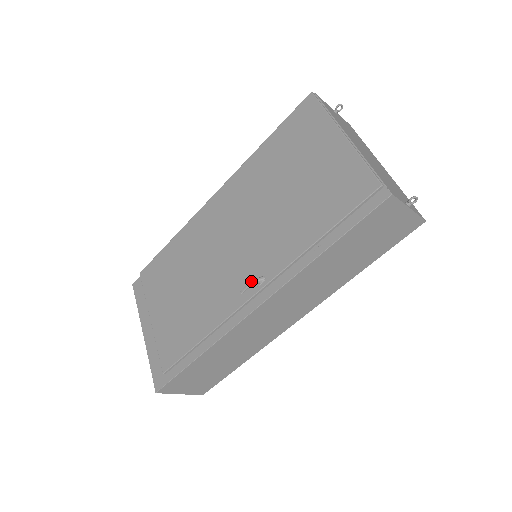
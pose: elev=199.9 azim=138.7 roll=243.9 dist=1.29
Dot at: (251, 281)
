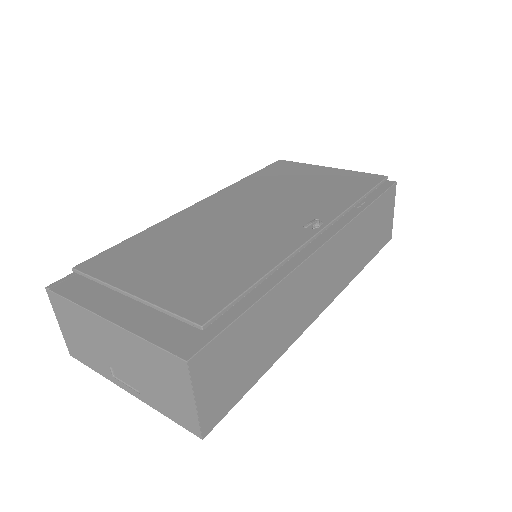
Dot at: occluded
